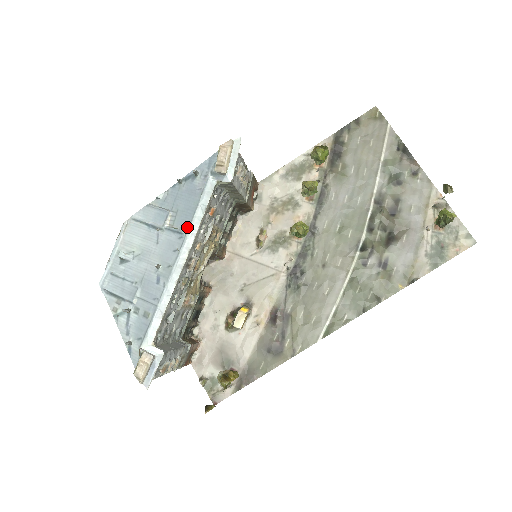
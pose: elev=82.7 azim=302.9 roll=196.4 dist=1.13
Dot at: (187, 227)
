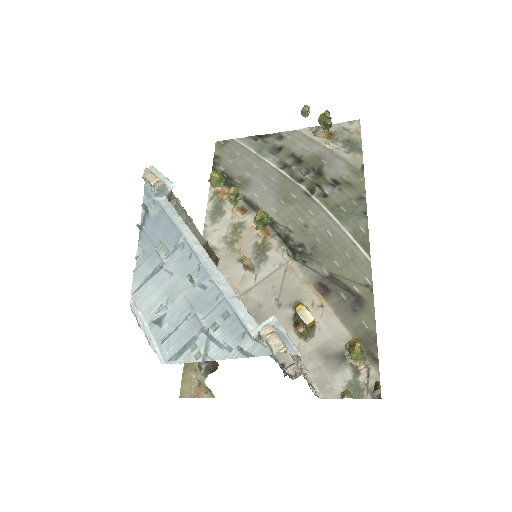
Dot at: (179, 236)
